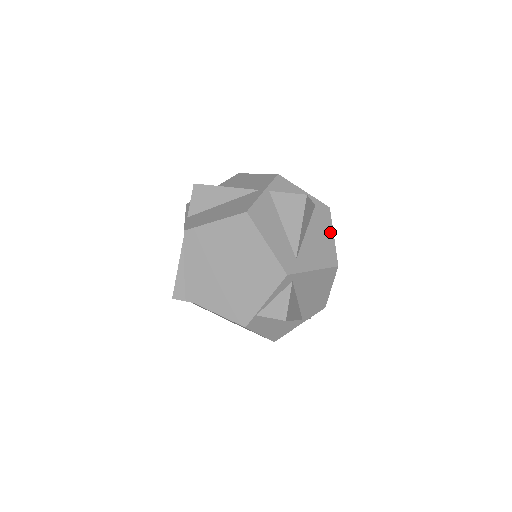
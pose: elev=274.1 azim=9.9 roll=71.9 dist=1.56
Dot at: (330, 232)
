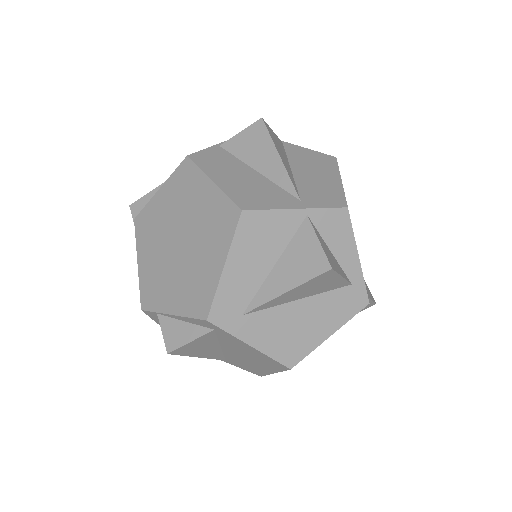
Dot at: (331, 328)
